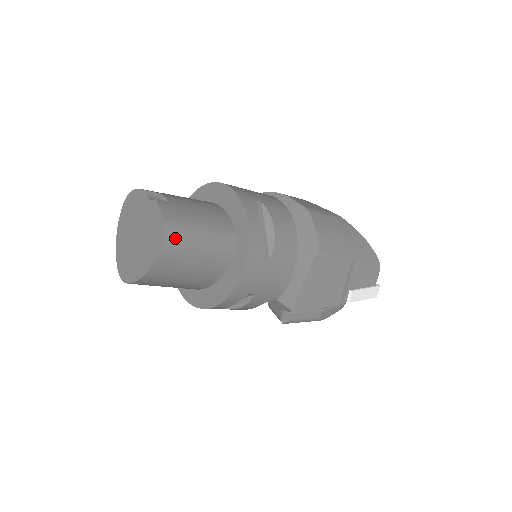
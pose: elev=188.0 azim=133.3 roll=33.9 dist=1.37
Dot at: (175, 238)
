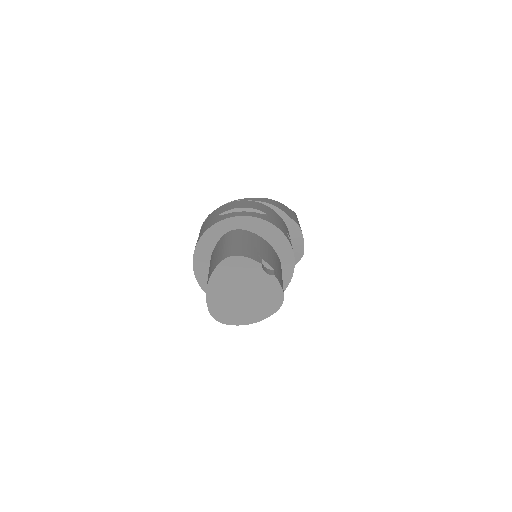
Dot at: occluded
